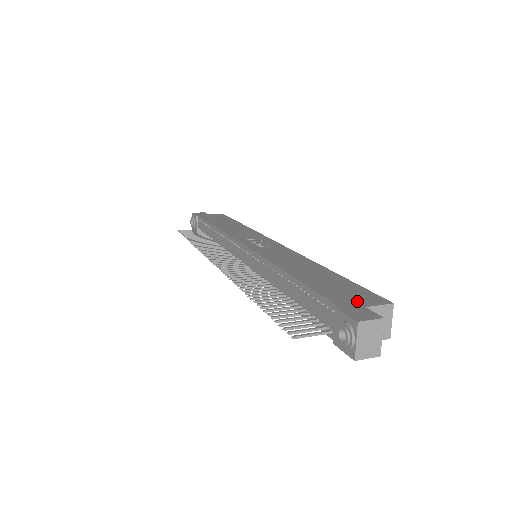
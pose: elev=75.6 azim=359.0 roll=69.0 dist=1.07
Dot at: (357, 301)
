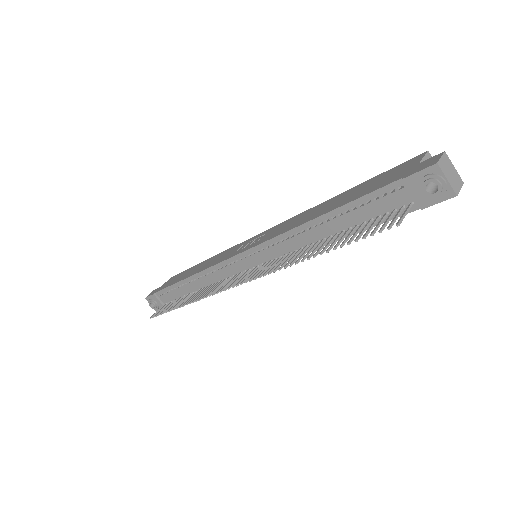
Dot at: (405, 169)
